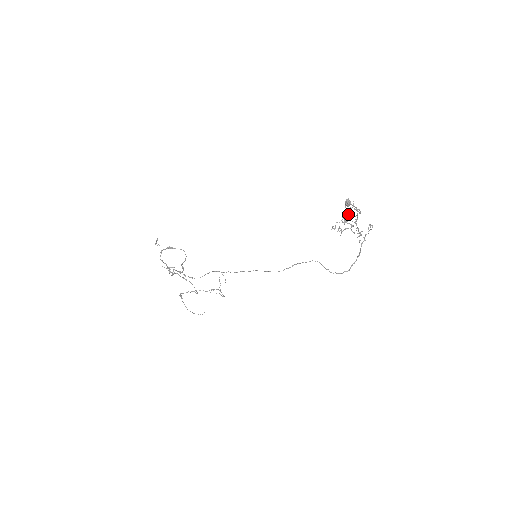
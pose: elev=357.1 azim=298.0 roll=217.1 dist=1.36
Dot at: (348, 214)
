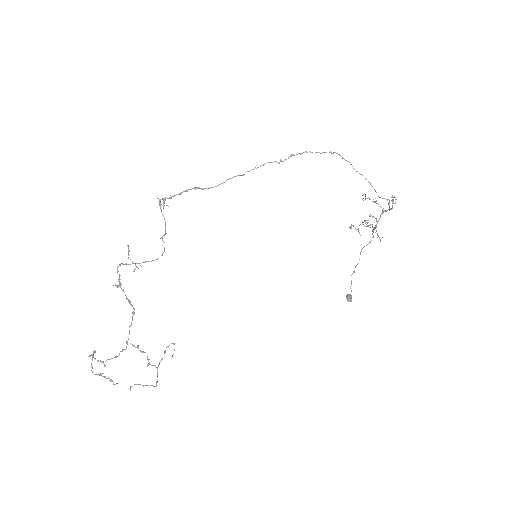
Dot at: (359, 259)
